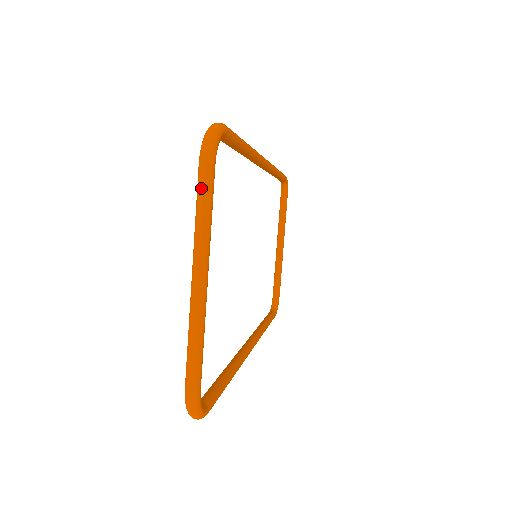
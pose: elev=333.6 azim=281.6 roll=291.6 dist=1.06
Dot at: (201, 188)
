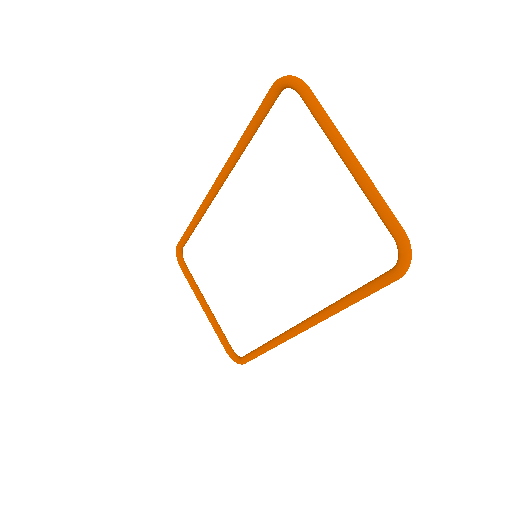
Dot at: (316, 101)
